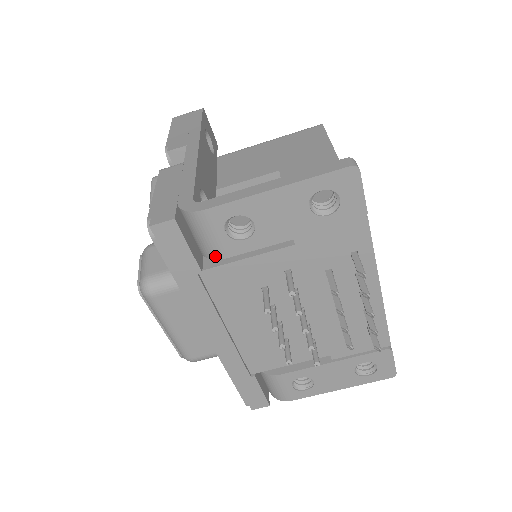
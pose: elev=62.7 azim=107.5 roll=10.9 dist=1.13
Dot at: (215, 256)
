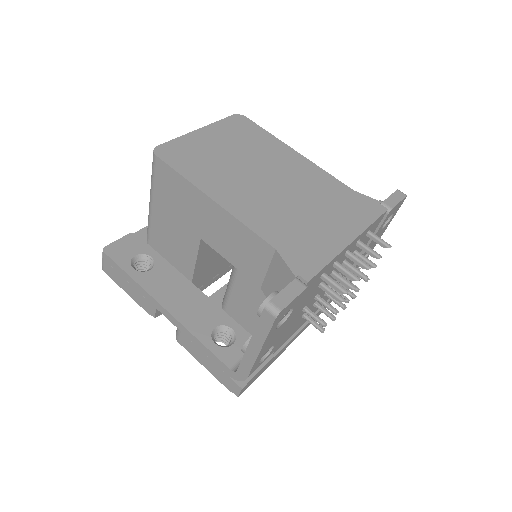
Dot at: occluded
